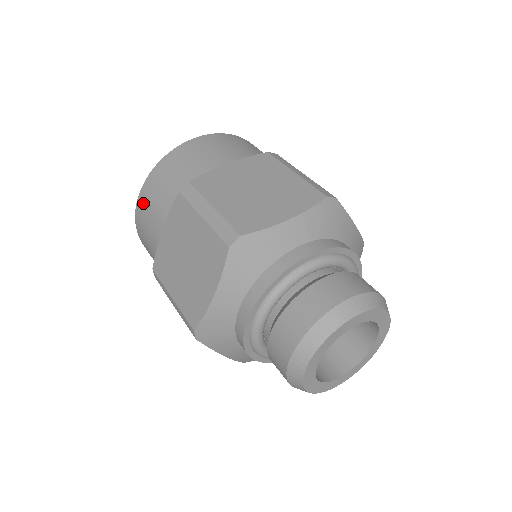
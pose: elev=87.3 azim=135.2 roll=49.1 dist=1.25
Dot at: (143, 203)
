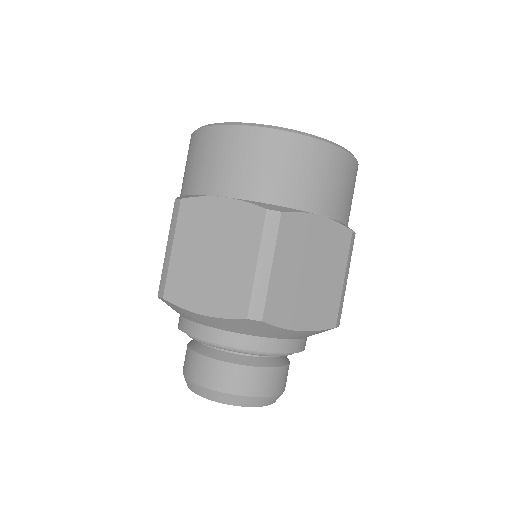
Dot at: (233, 141)
